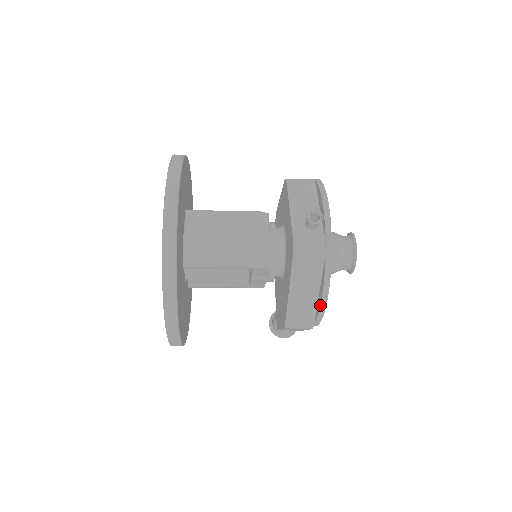
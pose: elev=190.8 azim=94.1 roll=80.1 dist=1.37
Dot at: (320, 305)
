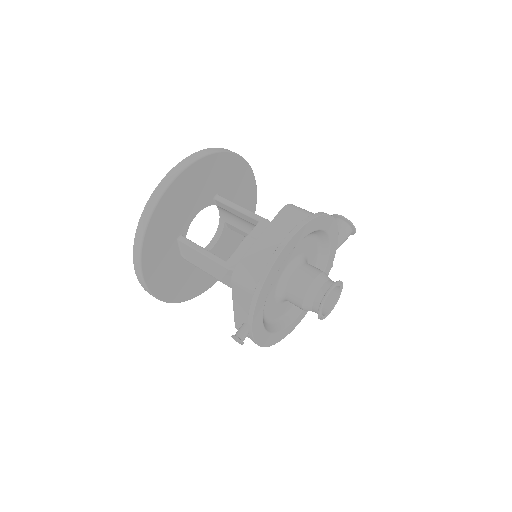
Dot at: occluded
